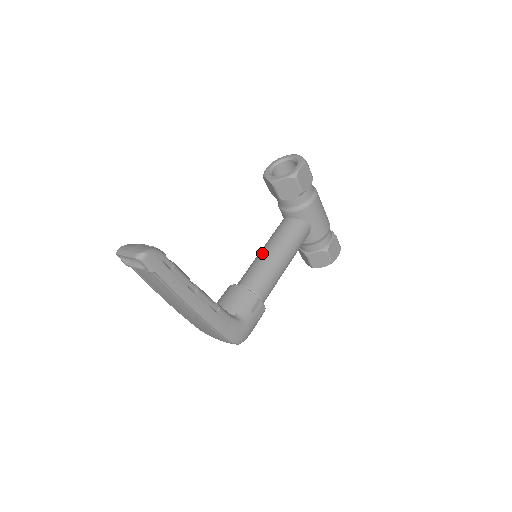
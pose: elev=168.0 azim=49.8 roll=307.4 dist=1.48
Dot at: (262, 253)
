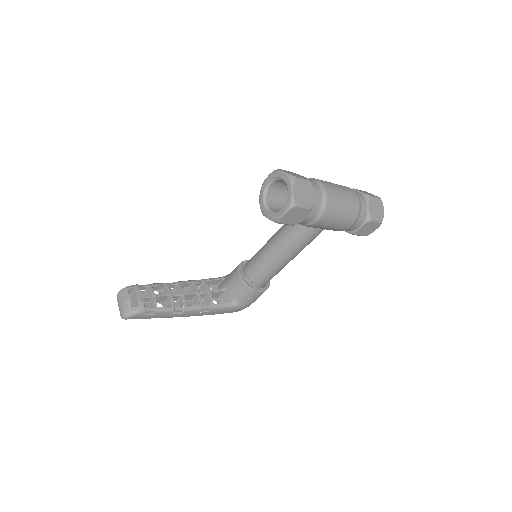
Dot at: (266, 248)
